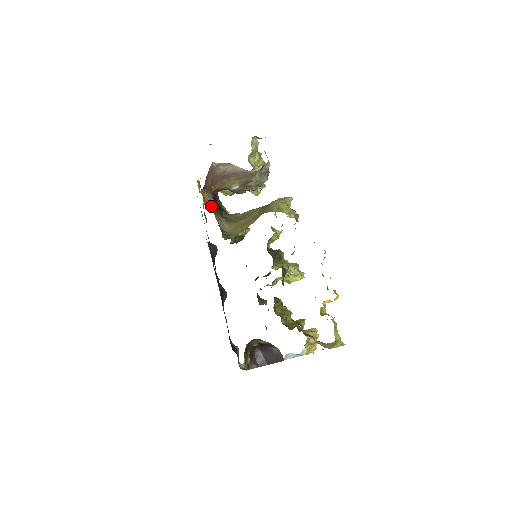
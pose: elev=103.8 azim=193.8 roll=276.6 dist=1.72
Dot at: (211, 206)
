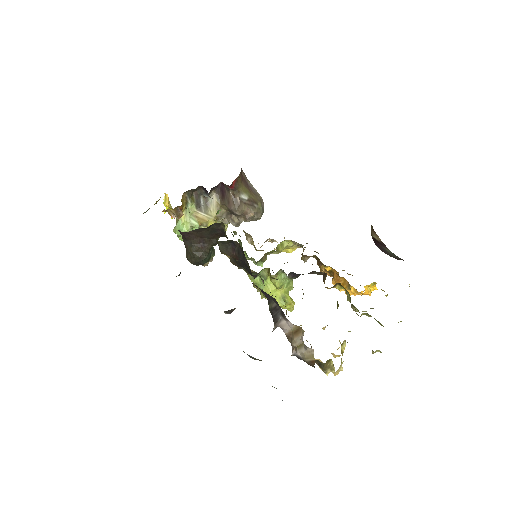
Dot at: occluded
